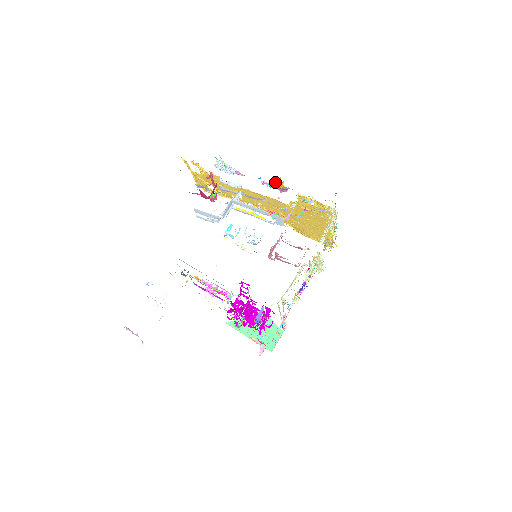
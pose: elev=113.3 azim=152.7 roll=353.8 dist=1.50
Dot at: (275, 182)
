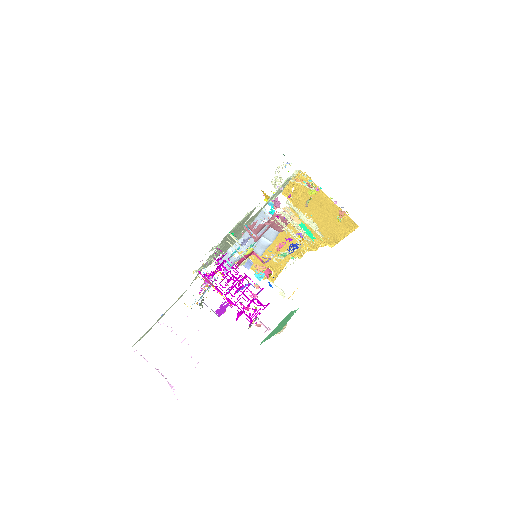
Dot at: (265, 200)
